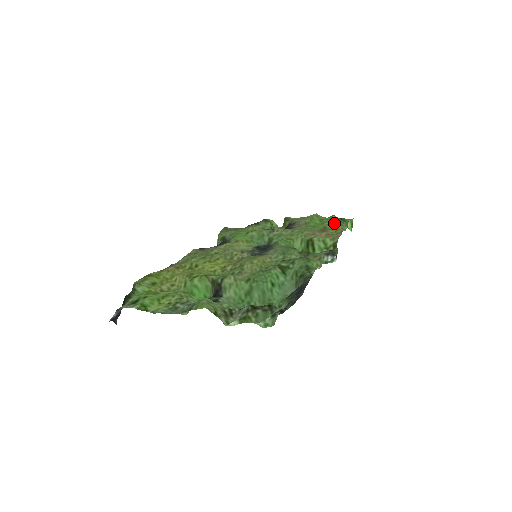
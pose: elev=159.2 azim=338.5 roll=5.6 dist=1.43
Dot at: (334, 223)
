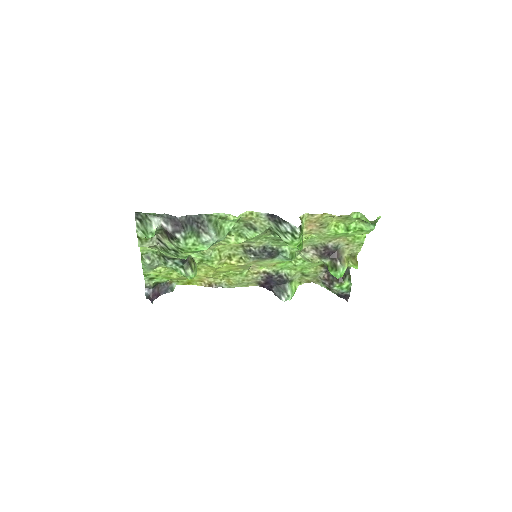
Dot at: (339, 218)
